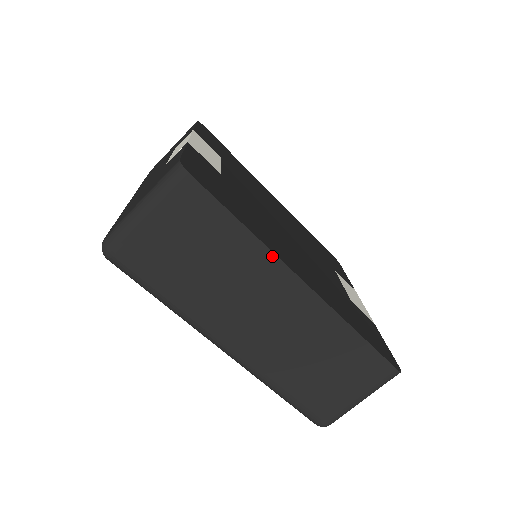
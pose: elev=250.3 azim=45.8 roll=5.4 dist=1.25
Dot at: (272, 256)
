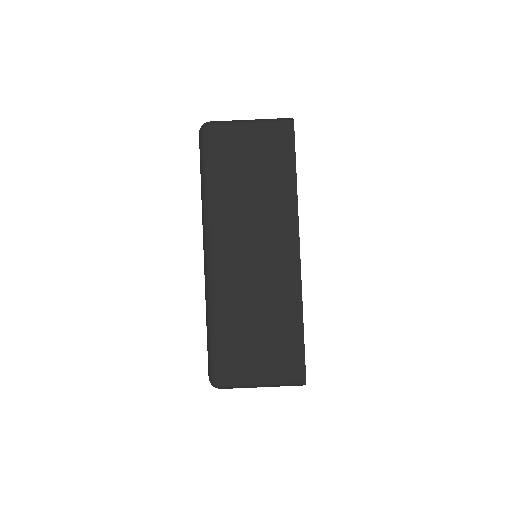
Dot at: (296, 213)
